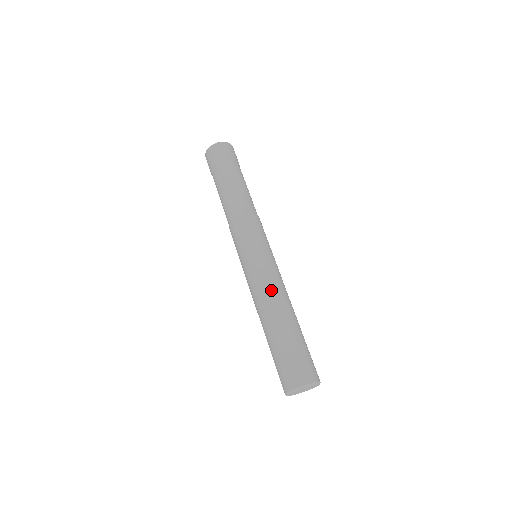
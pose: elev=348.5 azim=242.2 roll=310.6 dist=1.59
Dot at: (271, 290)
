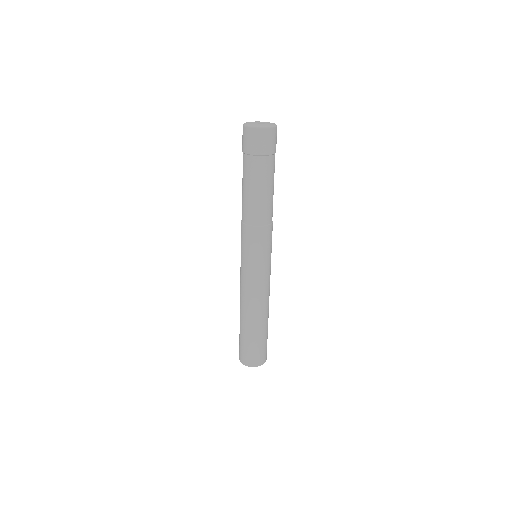
Dot at: (249, 299)
